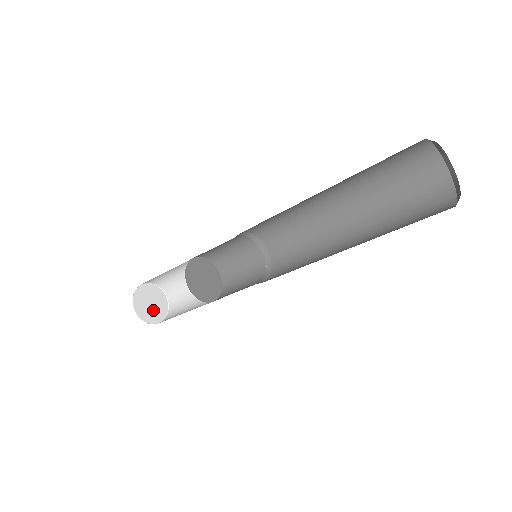
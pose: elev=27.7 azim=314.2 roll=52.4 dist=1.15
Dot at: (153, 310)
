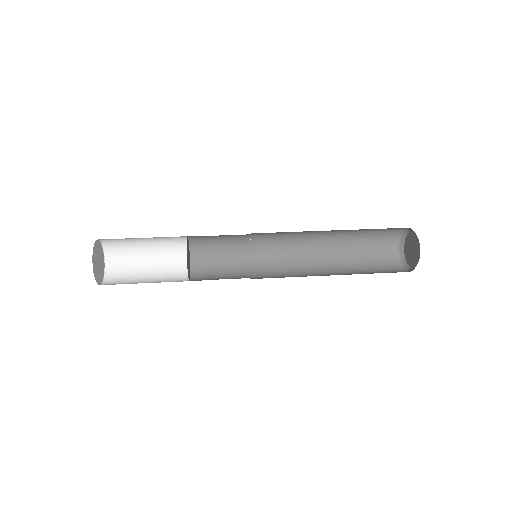
Dot at: (100, 260)
